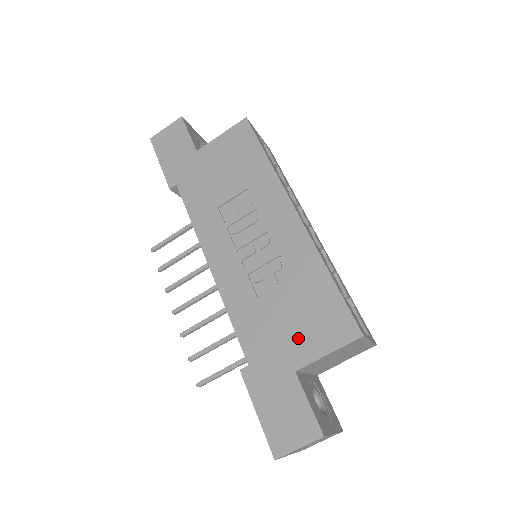
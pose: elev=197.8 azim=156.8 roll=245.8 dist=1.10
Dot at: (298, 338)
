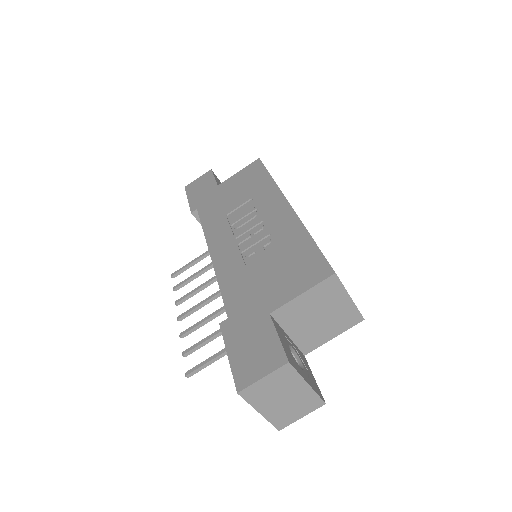
Dot at: (276, 287)
